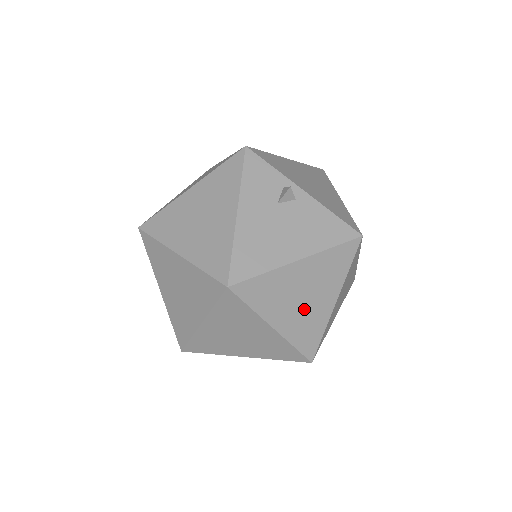
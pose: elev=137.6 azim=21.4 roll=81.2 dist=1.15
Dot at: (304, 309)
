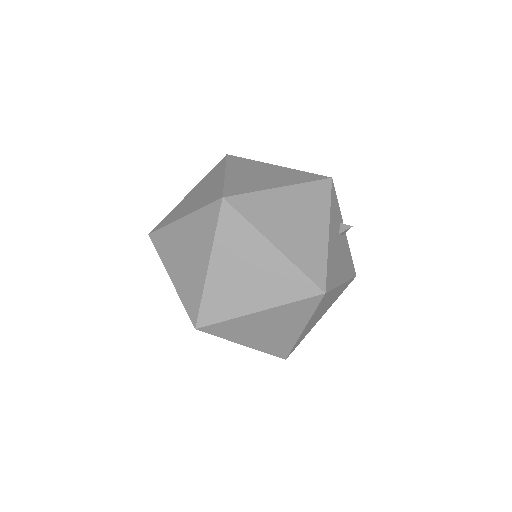
Dot at: (316, 319)
